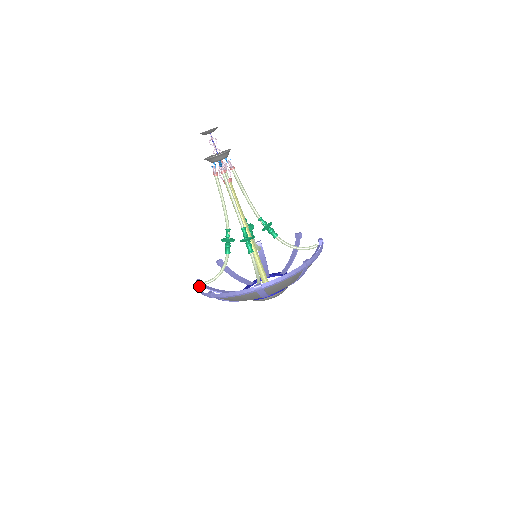
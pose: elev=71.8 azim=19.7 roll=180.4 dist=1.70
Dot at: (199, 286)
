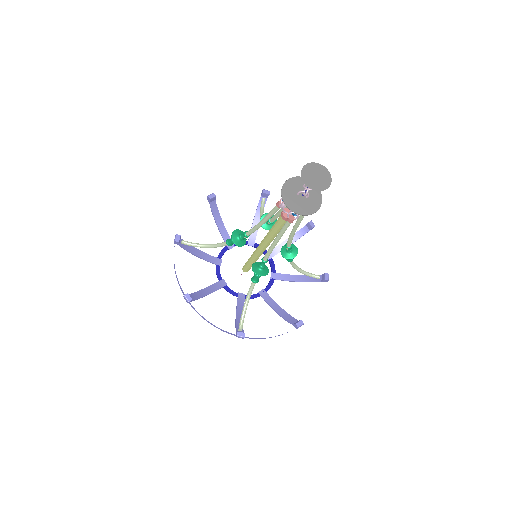
Dot at: occluded
